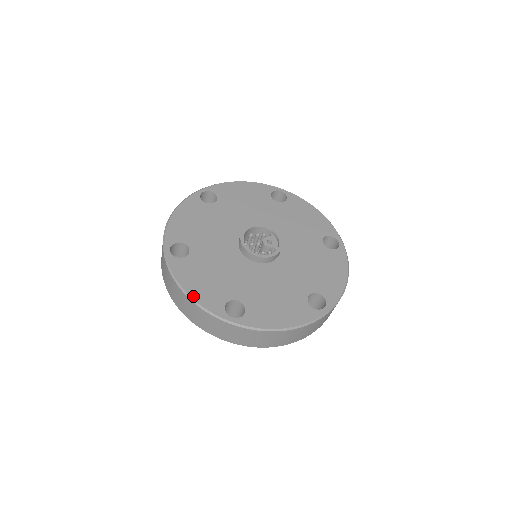
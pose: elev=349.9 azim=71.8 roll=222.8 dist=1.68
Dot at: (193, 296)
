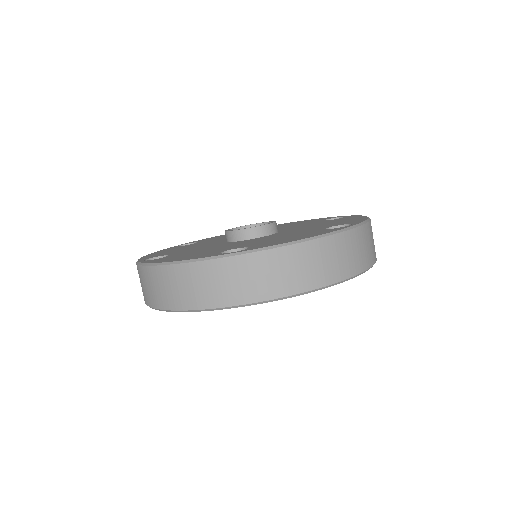
Dot at: occluded
